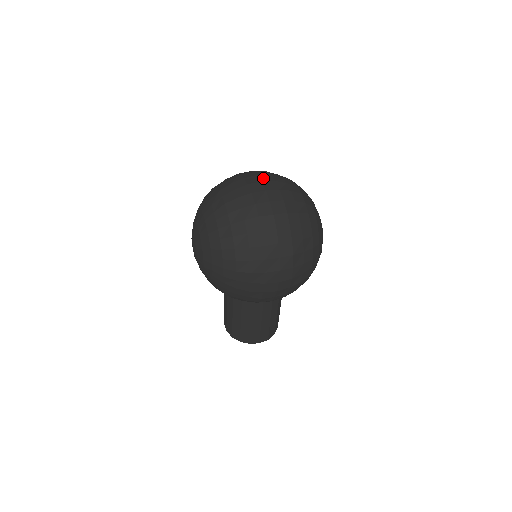
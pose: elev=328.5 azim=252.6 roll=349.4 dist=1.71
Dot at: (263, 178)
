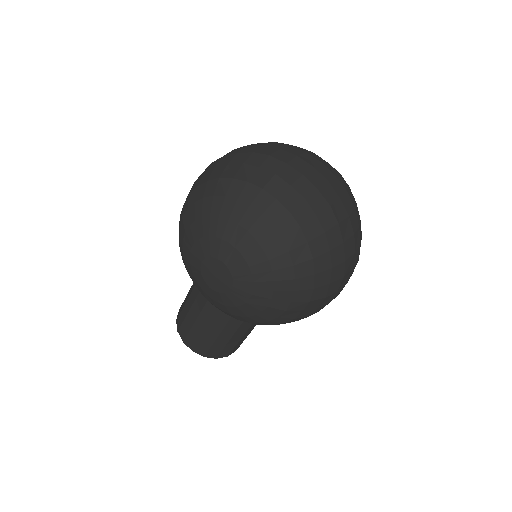
Dot at: (308, 160)
